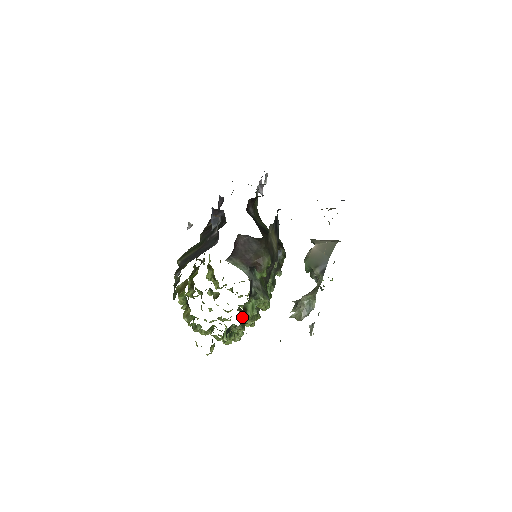
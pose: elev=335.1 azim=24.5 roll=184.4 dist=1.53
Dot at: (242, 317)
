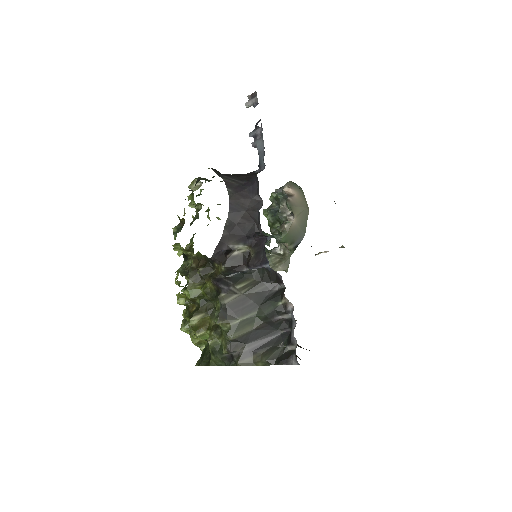
Dot at: occluded
